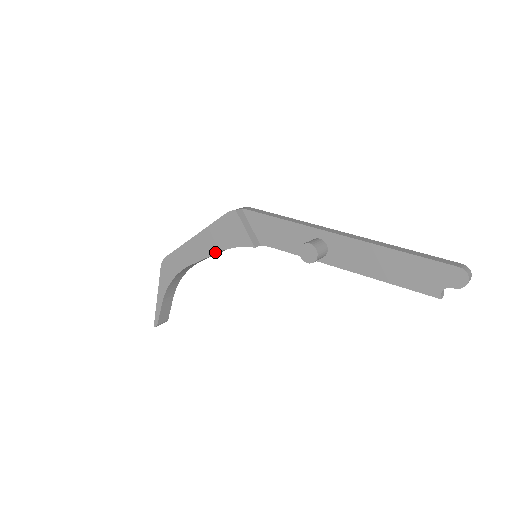
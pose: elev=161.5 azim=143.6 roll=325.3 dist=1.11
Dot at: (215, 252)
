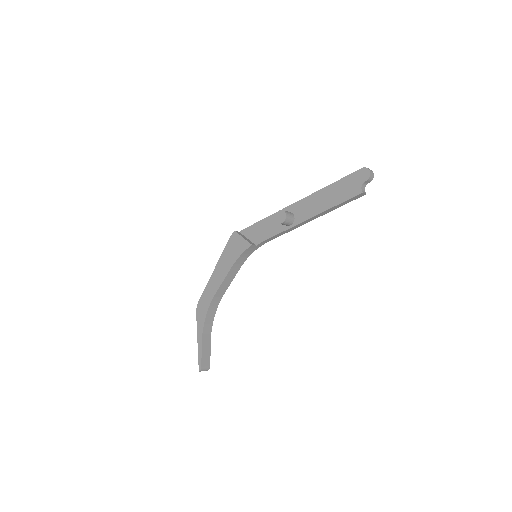
Dot at: (229, 269)
